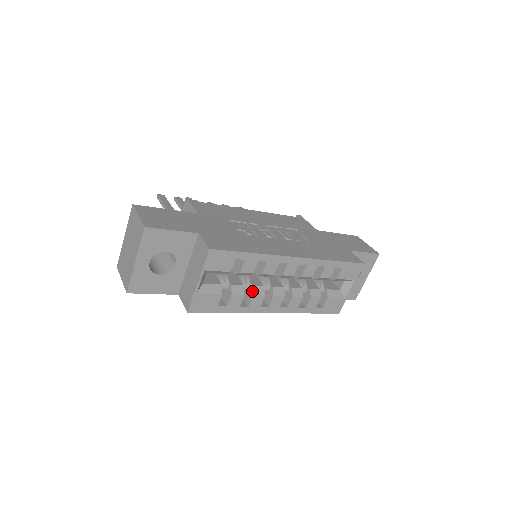
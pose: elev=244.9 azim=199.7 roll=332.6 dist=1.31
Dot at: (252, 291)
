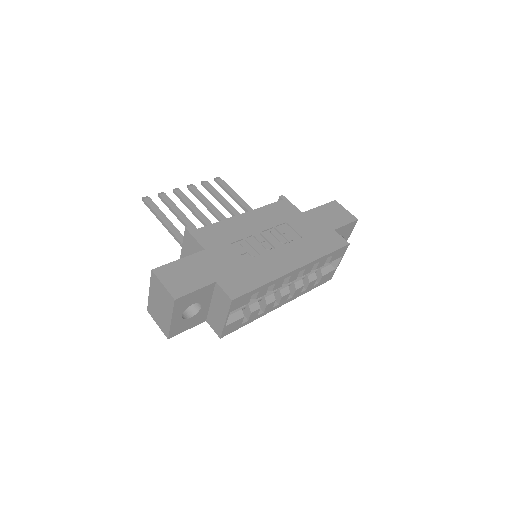
Dot at: (265, 302)
